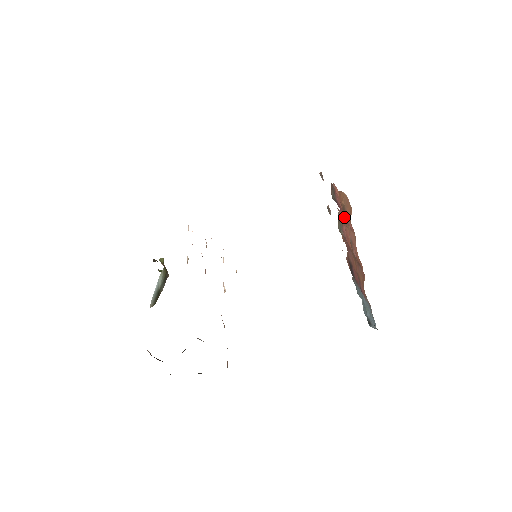
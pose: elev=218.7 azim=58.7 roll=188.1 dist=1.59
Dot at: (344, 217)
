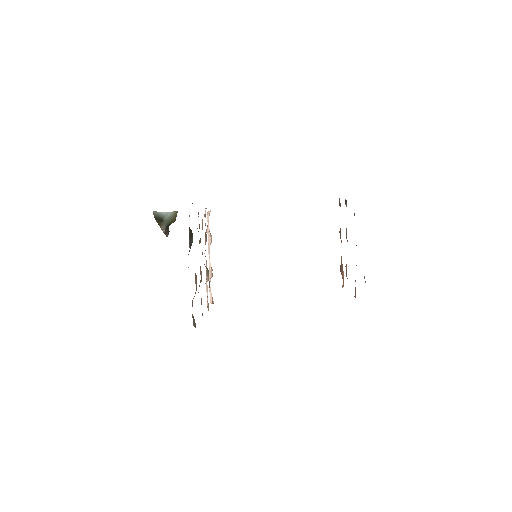
Dot at: occluded
